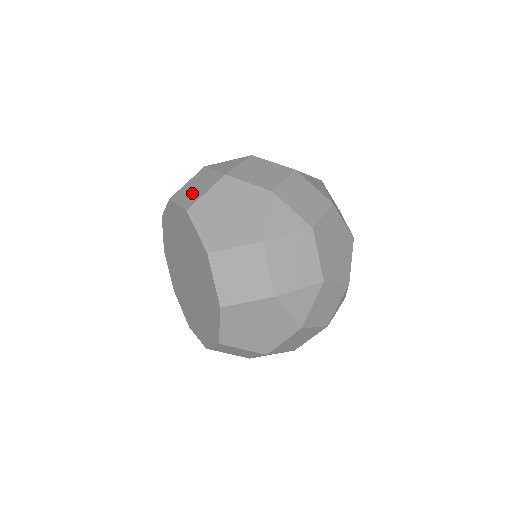
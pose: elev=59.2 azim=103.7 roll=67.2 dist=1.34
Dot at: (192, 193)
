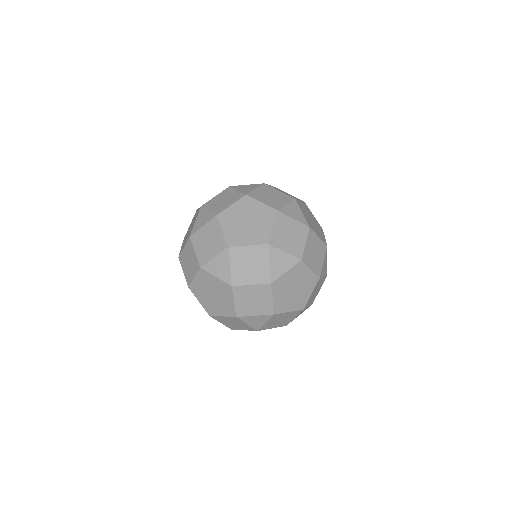
Dot at: occluded
